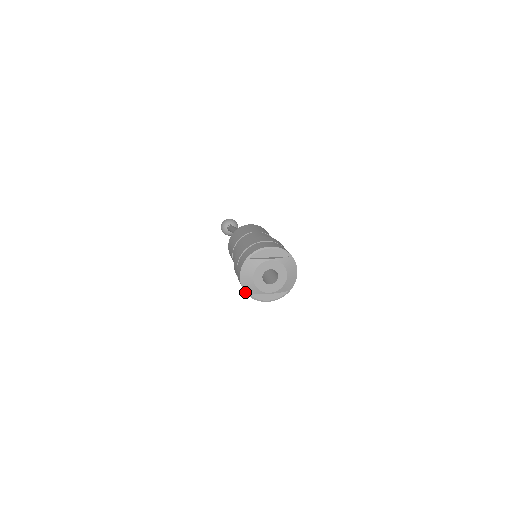
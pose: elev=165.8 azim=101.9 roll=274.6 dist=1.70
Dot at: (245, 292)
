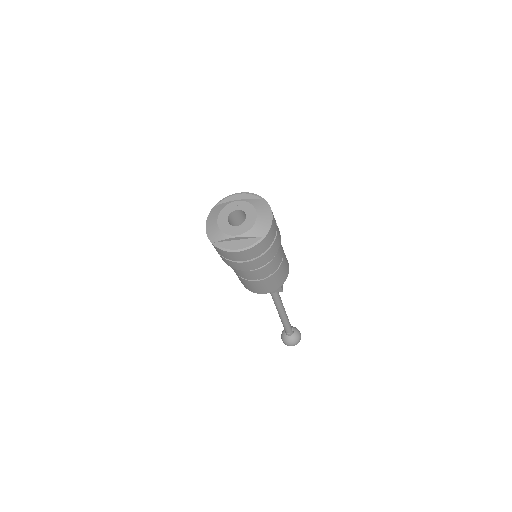
Dot at: (211, 242)
